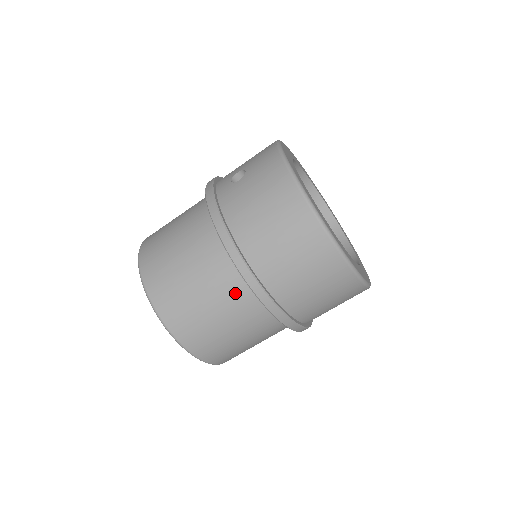
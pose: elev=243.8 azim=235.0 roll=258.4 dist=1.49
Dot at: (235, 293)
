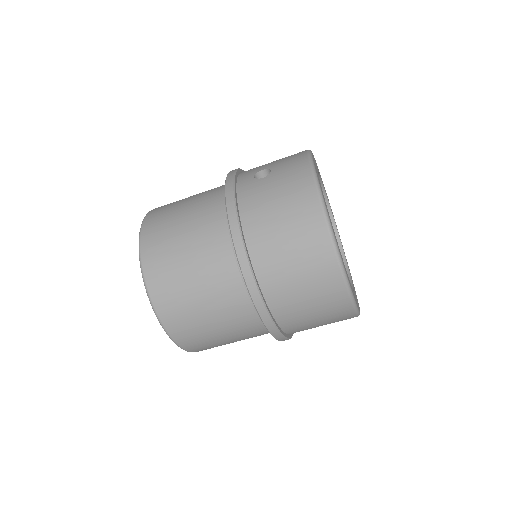
Dot at: (229, 286)
